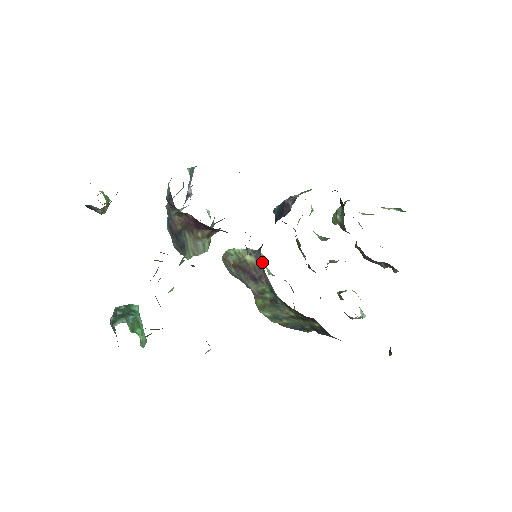
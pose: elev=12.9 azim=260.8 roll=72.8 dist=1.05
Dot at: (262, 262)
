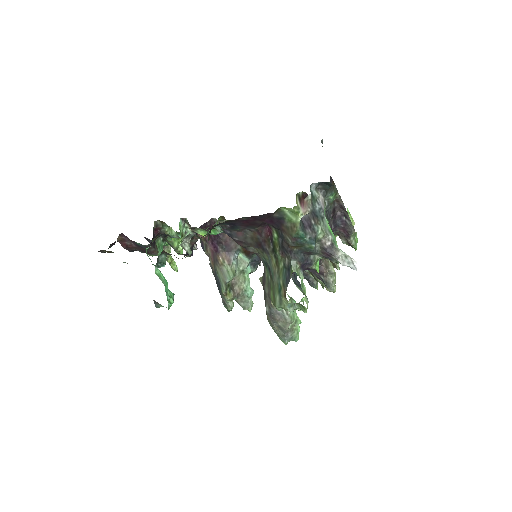
Dot at: occluded
